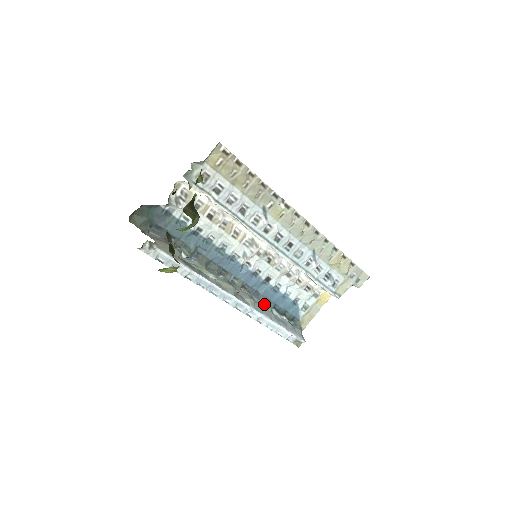
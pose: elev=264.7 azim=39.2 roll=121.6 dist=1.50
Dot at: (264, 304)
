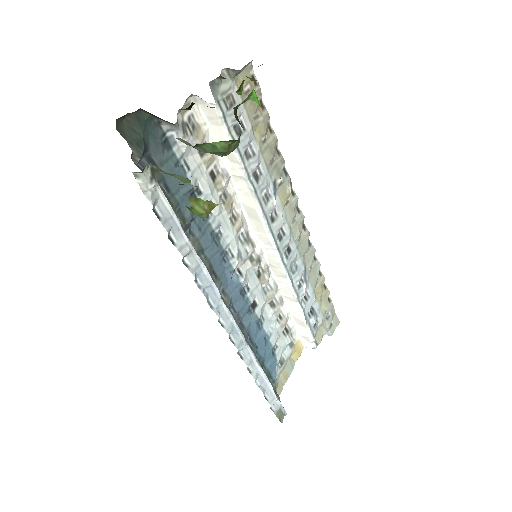
Dot at: occluded
